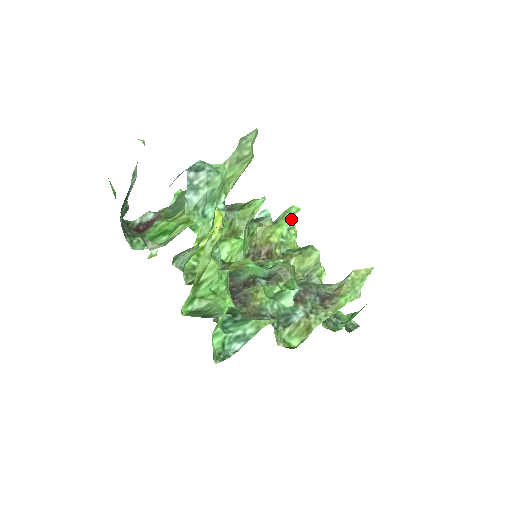
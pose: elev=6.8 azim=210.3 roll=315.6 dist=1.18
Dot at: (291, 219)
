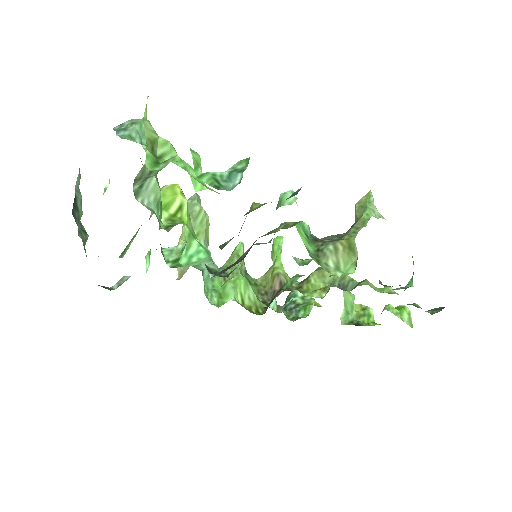
Dot at: occluded
